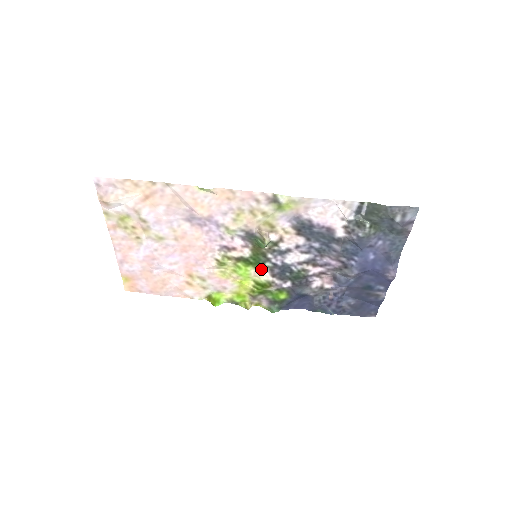
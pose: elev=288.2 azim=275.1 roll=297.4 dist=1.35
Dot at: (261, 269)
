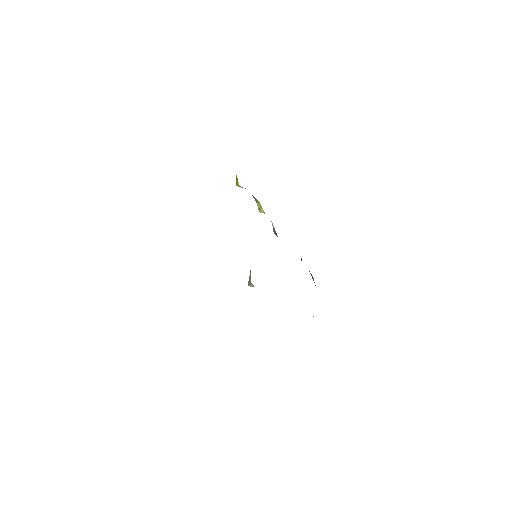
Dot at: occluded
